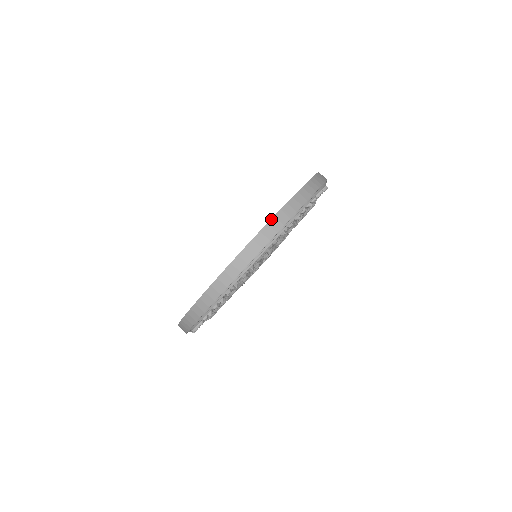
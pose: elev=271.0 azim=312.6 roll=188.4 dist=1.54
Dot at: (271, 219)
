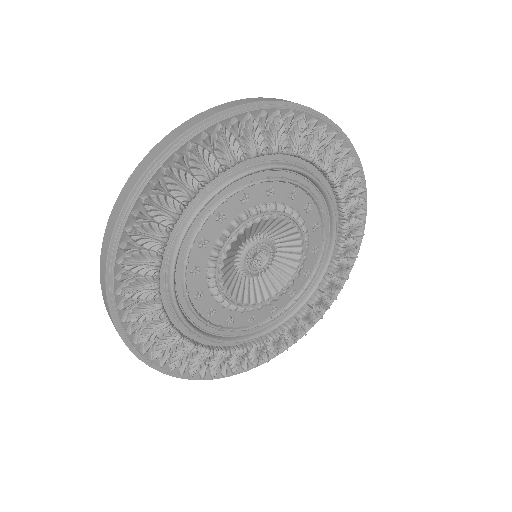
Dot at: (278, 99)
